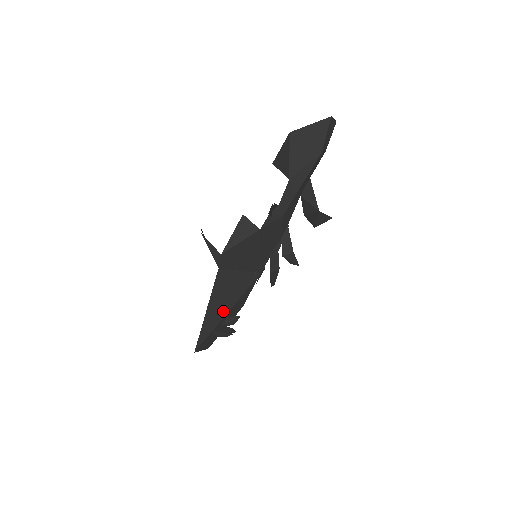
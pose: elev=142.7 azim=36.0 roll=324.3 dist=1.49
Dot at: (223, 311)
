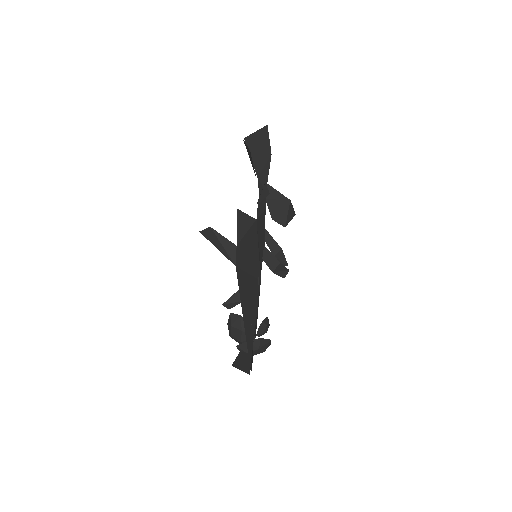
Dot at: (252, 318)
